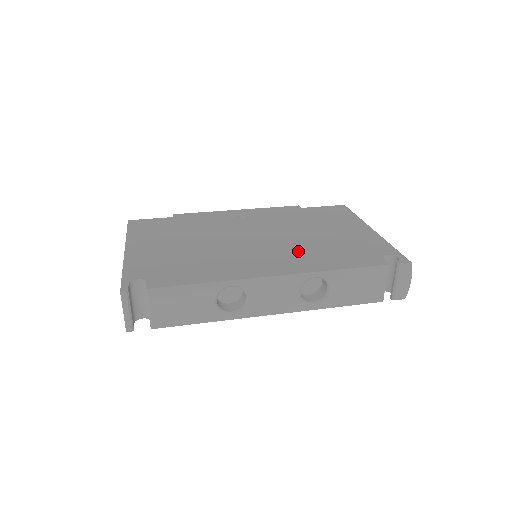
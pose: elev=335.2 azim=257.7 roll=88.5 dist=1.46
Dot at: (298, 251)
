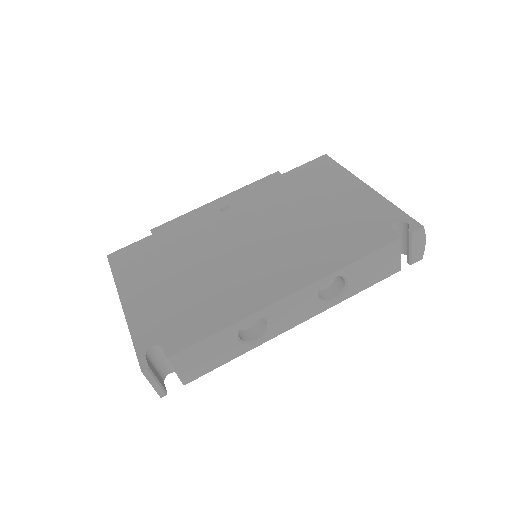
Dot at: (301, 247)
